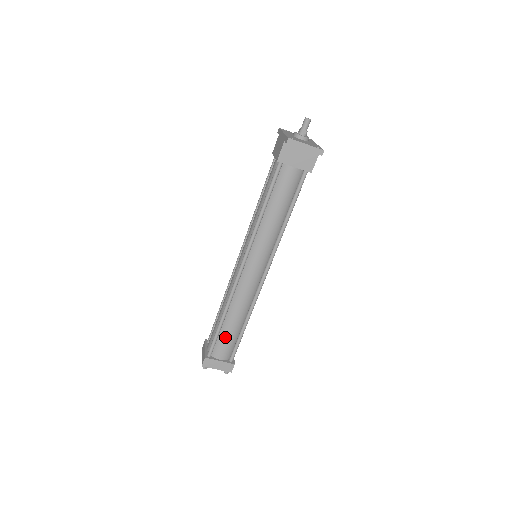
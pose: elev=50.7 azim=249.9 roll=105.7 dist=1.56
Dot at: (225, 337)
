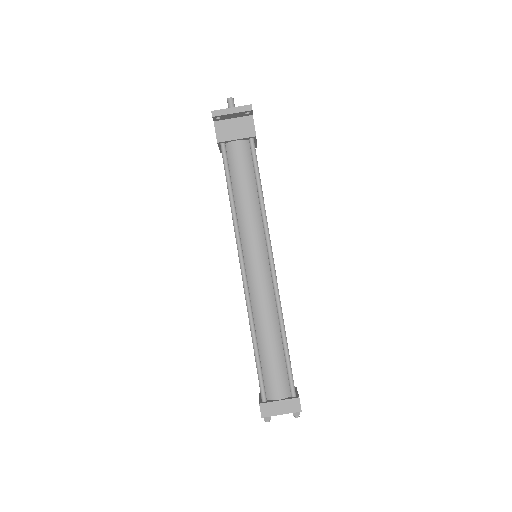
Dot at: (269, 365)
